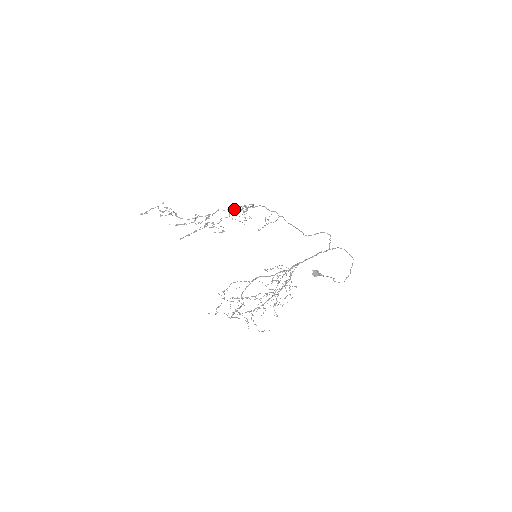
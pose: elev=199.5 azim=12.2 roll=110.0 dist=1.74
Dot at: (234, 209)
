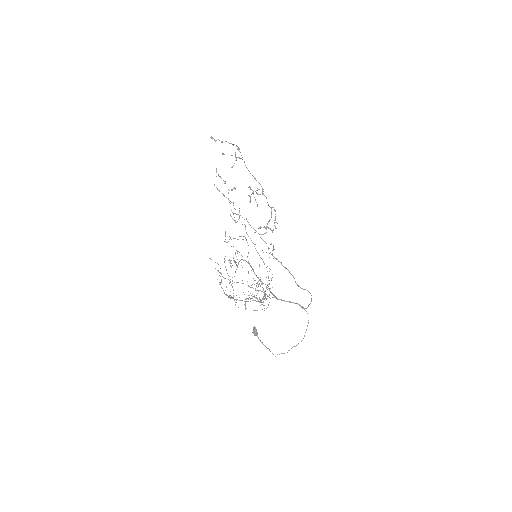
Dot at: (275, 210)
